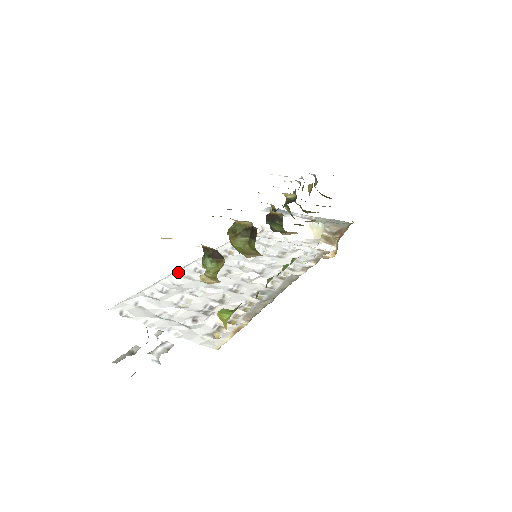
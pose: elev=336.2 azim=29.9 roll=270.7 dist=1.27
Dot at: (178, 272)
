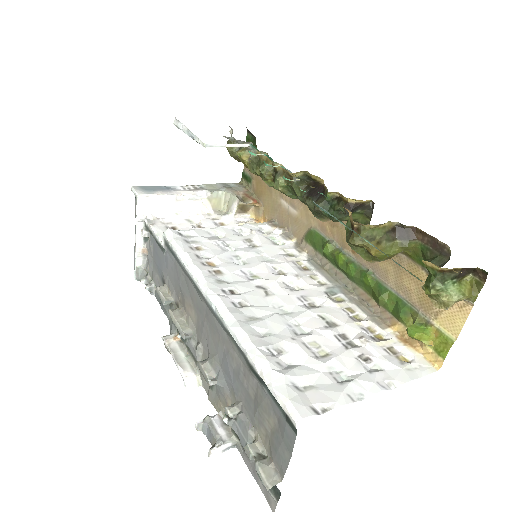
Dot at: (237, 319)
